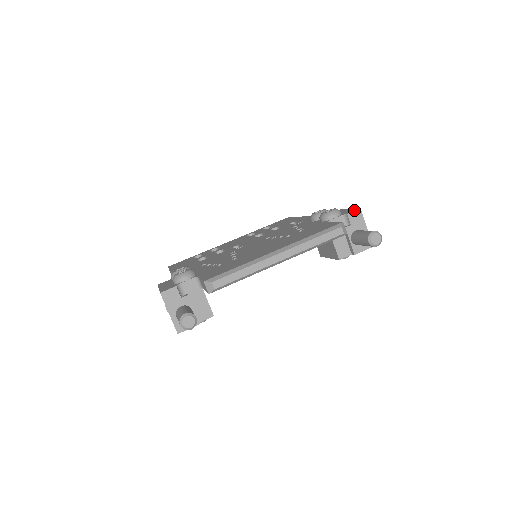
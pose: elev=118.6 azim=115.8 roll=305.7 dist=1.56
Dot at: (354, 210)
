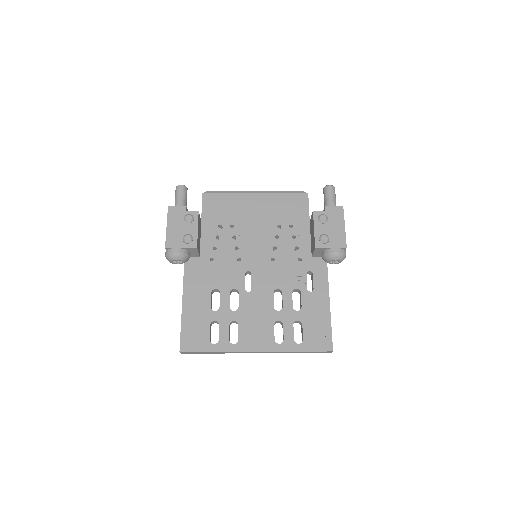
Dot at: occluded
